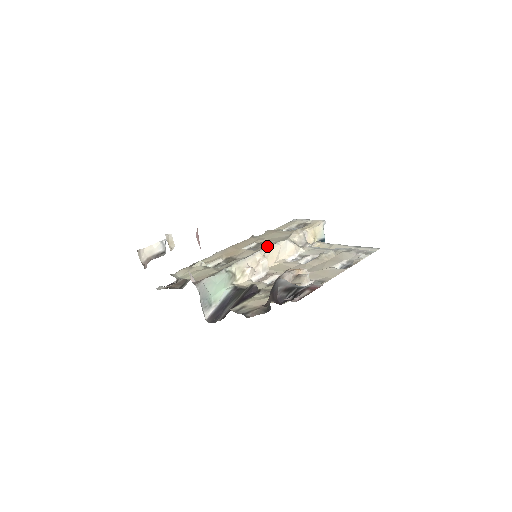
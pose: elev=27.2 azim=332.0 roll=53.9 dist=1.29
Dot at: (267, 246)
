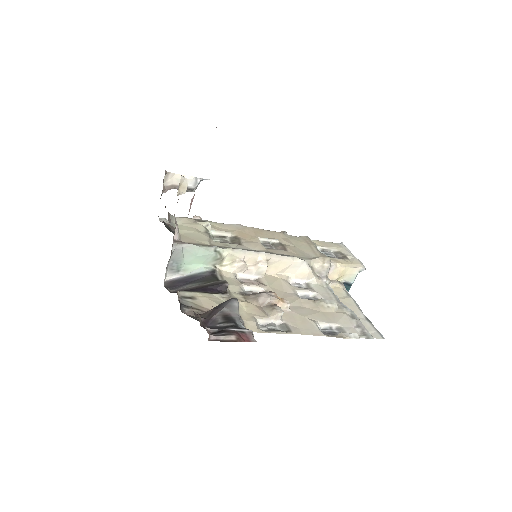
Dot at: (282, 253)
